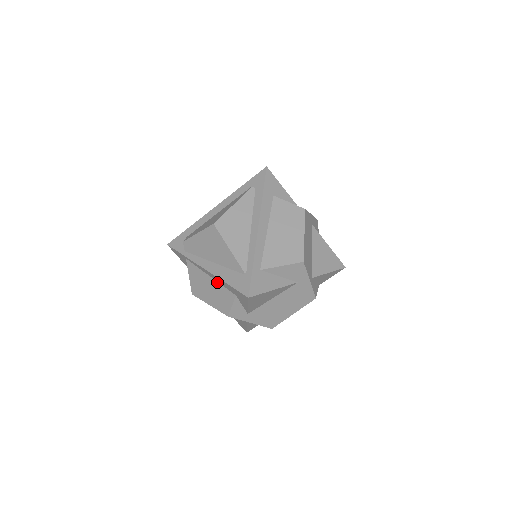
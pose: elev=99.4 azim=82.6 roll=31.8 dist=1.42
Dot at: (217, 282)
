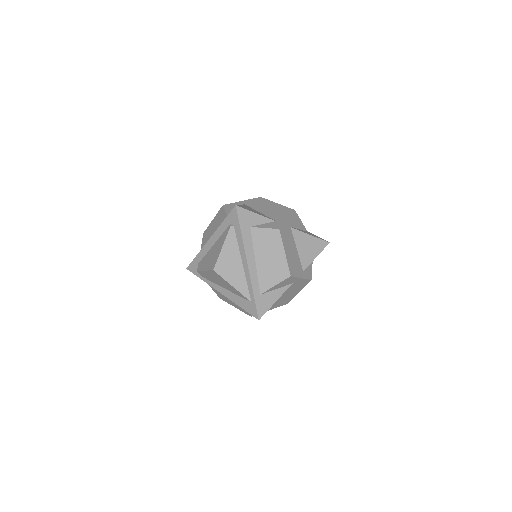
Dot at: occluded
